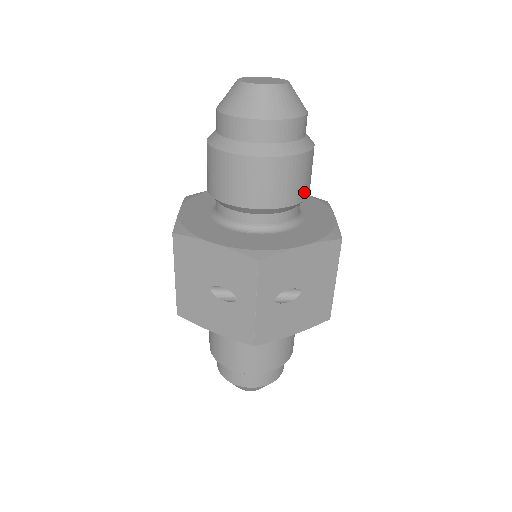
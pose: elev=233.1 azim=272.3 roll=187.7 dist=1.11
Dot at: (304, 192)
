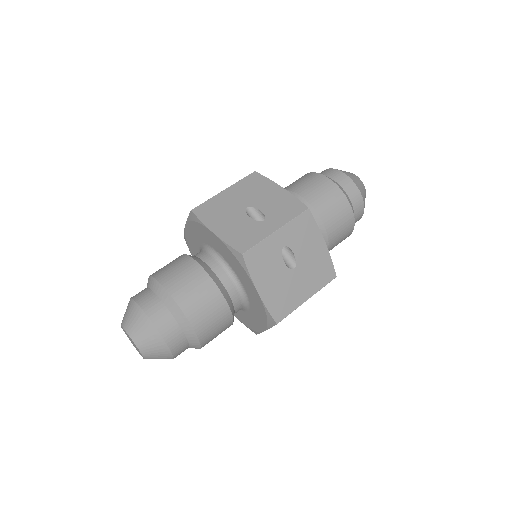
Dot at: (333, 239)
